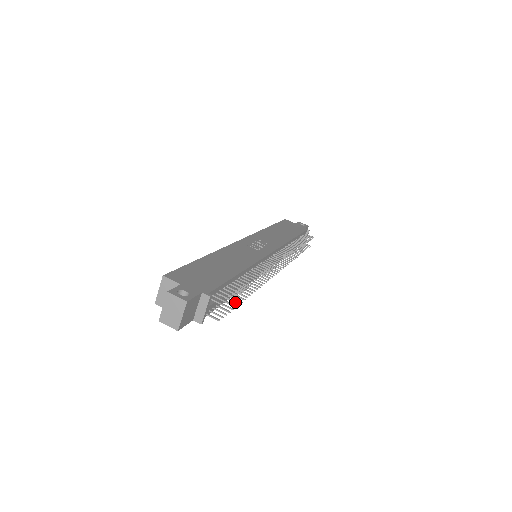
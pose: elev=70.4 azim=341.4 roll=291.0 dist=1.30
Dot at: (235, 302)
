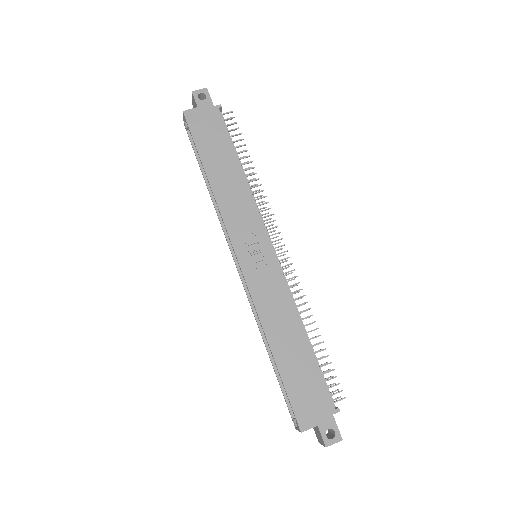
Dot at: occluded
